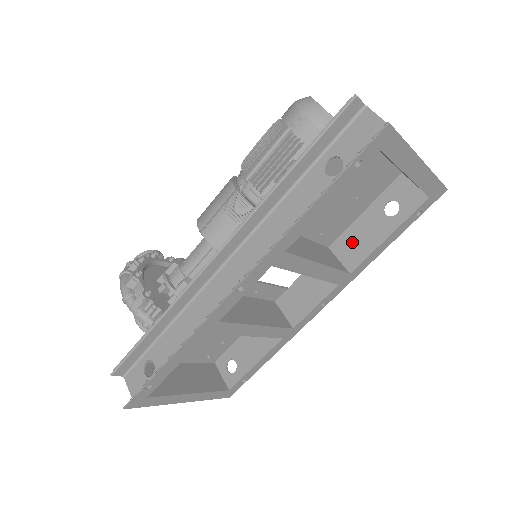
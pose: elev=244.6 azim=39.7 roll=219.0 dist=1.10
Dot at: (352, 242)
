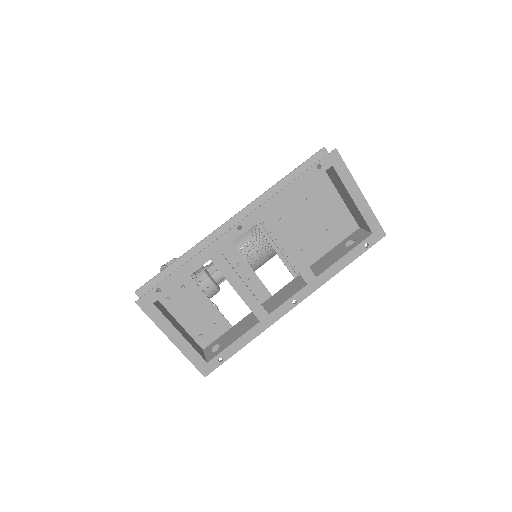
Dot at: (322, 263)
